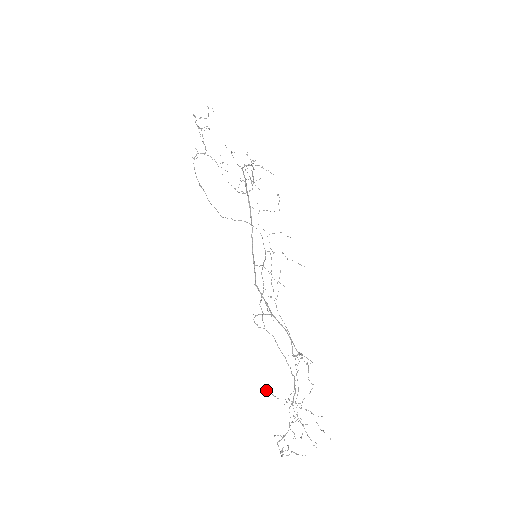
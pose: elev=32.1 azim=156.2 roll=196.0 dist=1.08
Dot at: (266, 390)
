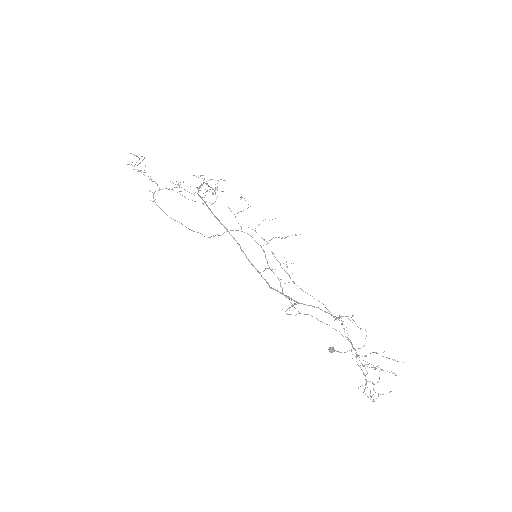
Dot at: (331, 352)
